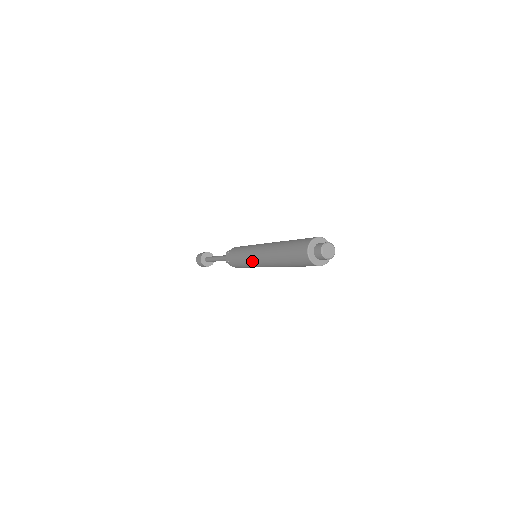
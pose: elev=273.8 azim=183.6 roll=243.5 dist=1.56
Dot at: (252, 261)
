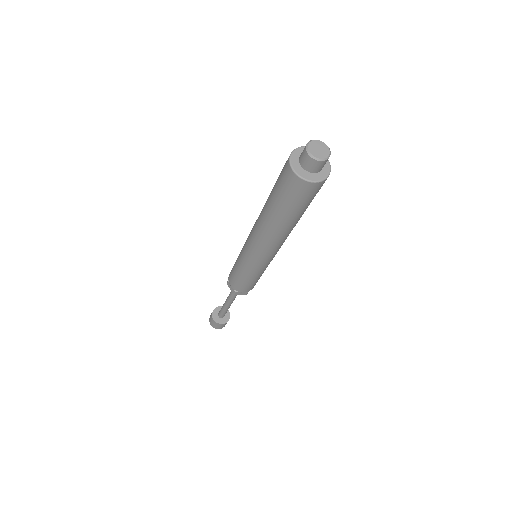
Dot at: (254, 262)
